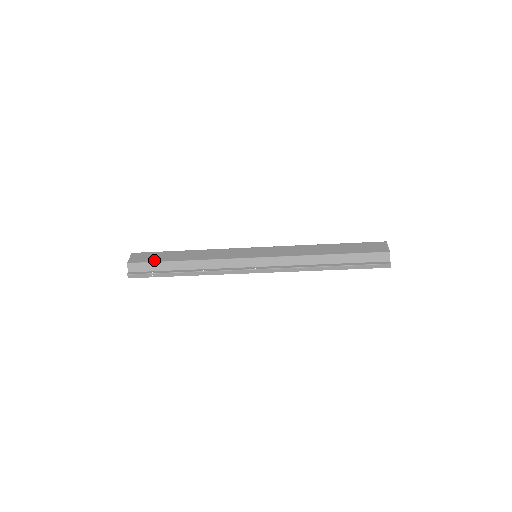
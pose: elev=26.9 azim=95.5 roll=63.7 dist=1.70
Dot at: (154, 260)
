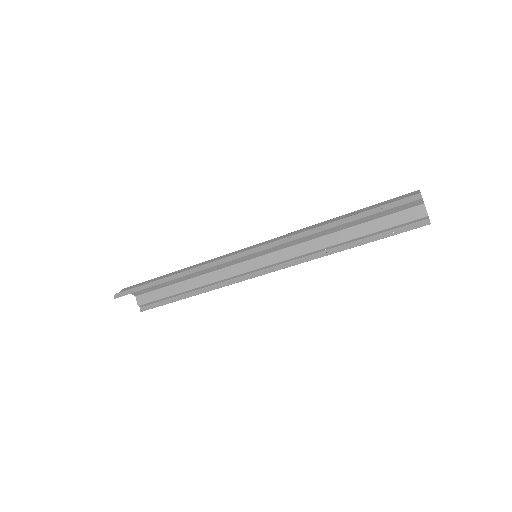
Dot at: occluded
